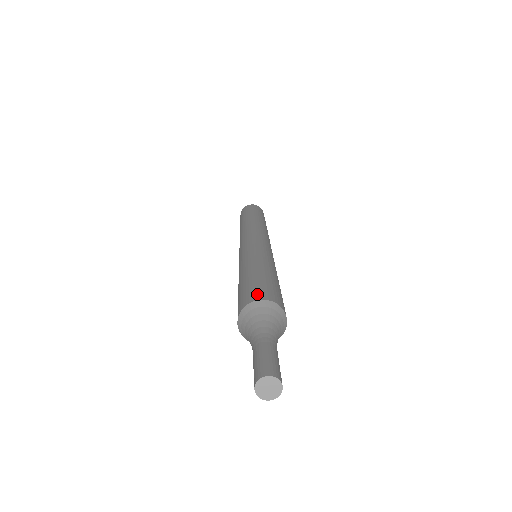
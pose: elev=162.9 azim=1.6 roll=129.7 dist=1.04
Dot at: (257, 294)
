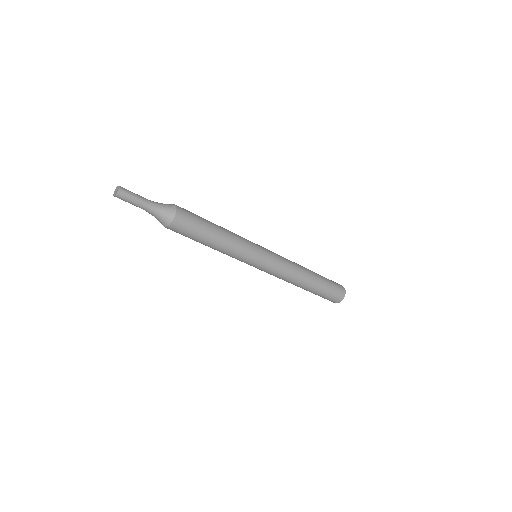
Dot at: occluded
